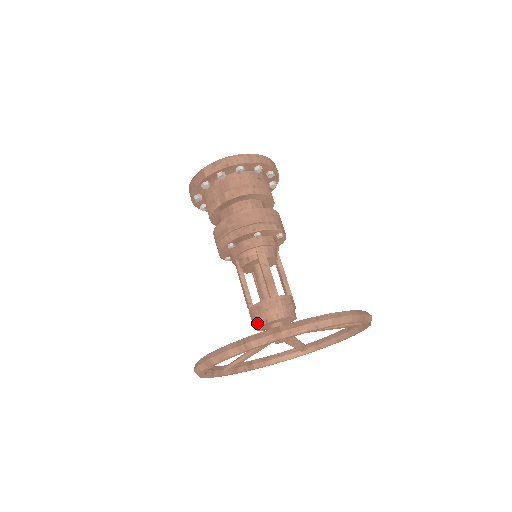
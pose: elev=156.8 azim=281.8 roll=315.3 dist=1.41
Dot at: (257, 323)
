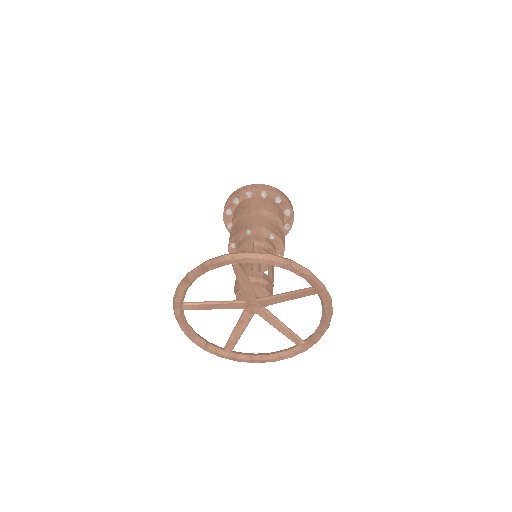
Dot at: (236, 295)
